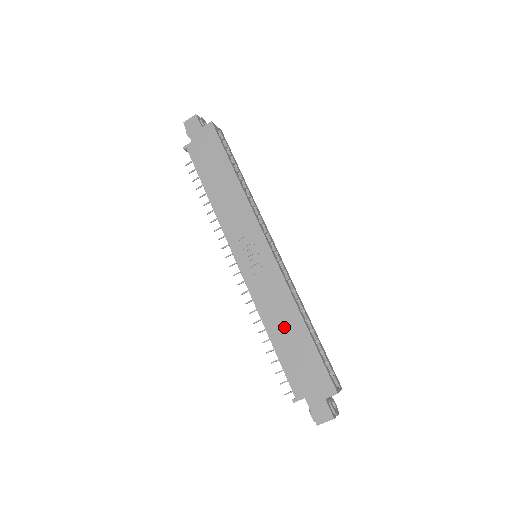
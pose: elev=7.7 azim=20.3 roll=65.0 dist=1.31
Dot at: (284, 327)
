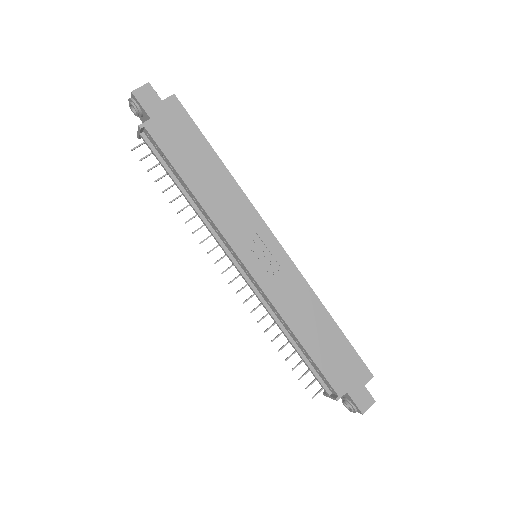
Dot at: (313, 327)
